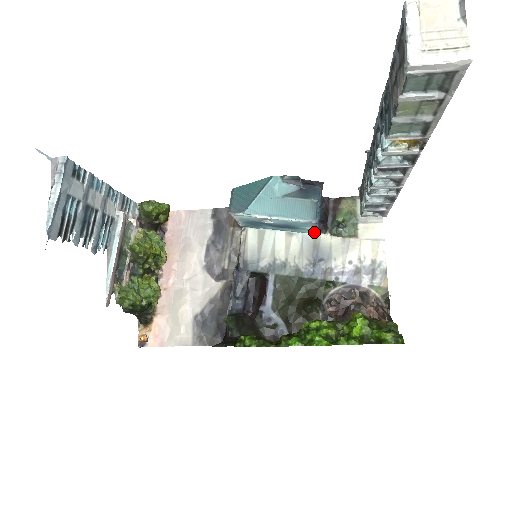
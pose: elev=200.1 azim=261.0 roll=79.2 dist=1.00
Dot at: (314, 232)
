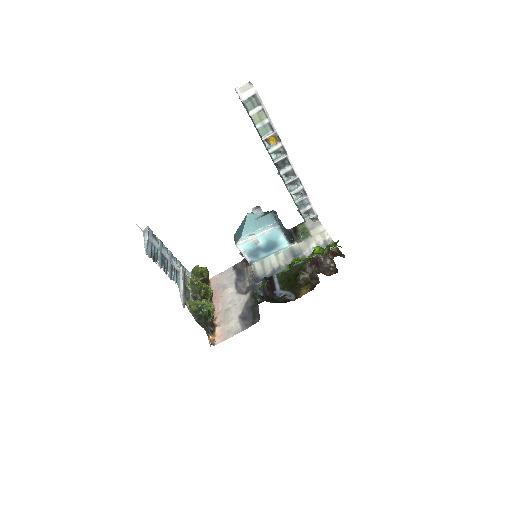
Dot at: (288, 244)
